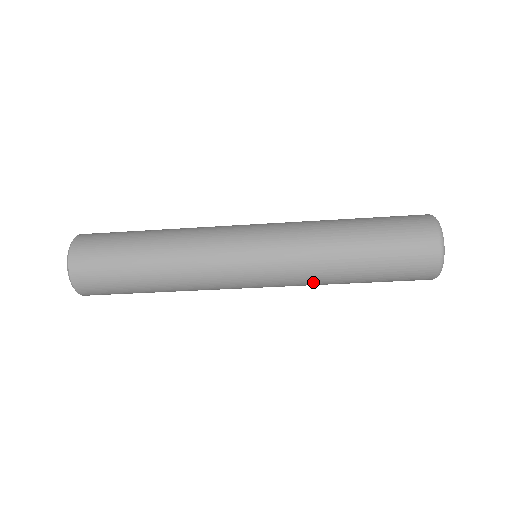
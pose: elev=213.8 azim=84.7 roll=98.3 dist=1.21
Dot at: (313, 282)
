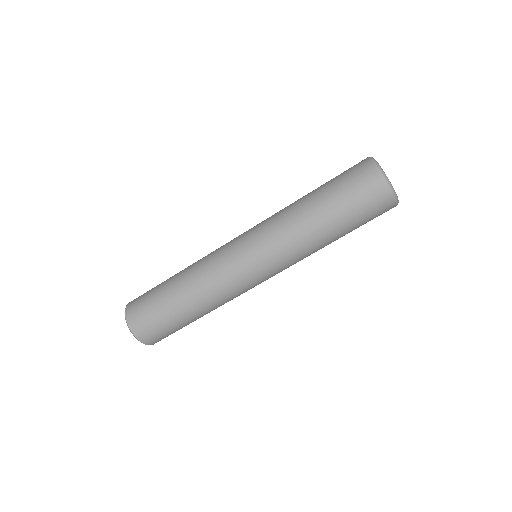
Dot at: (307, 256)
